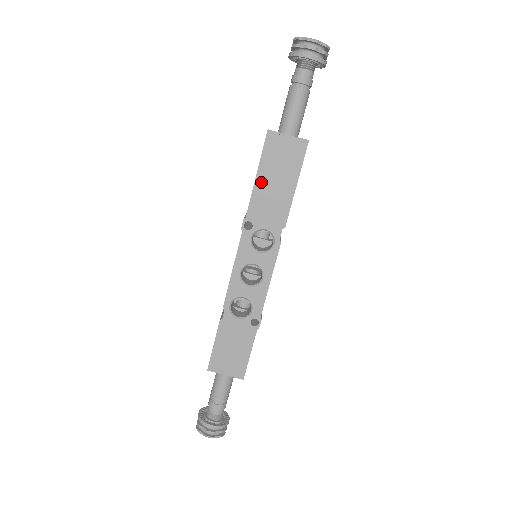
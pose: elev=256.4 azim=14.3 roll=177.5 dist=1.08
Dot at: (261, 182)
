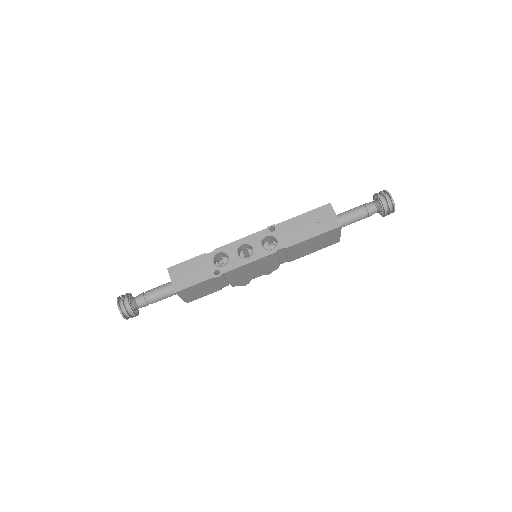
Dot at: (301, 219)
